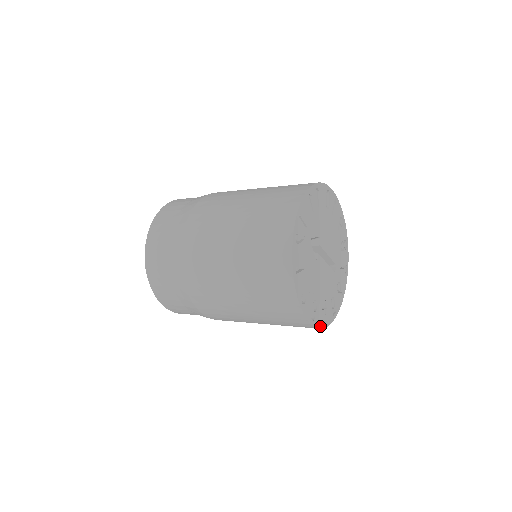
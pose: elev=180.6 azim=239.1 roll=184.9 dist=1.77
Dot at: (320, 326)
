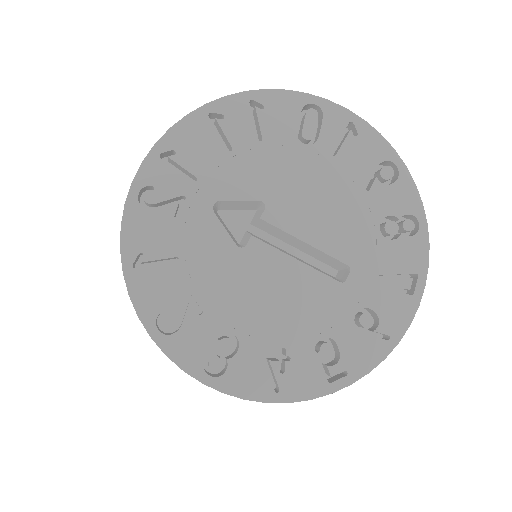
Dot at: (252, 395)
